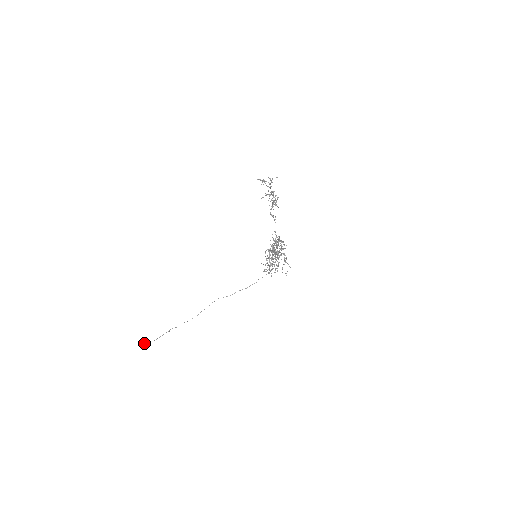
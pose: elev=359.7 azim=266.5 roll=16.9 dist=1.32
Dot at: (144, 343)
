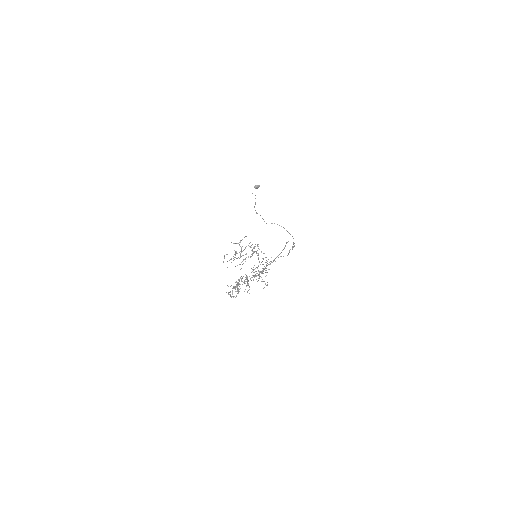
Dot at: (254, 187)
